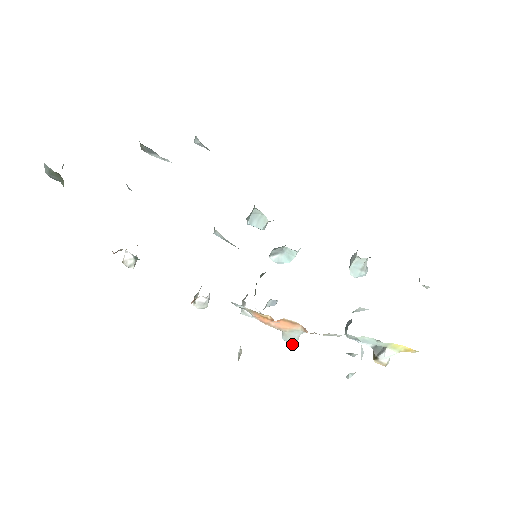
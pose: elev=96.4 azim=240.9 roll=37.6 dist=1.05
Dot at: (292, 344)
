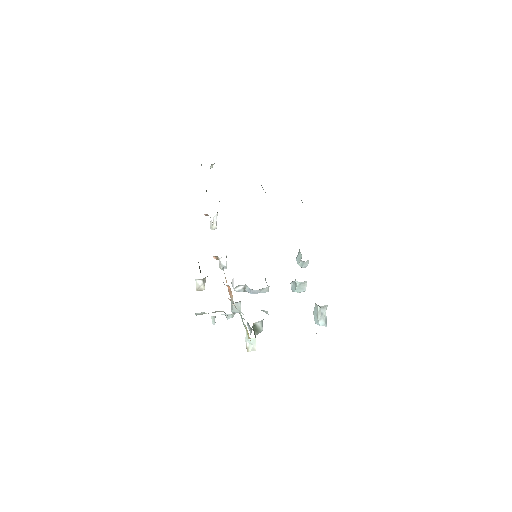
Dot at: (231, 311)
